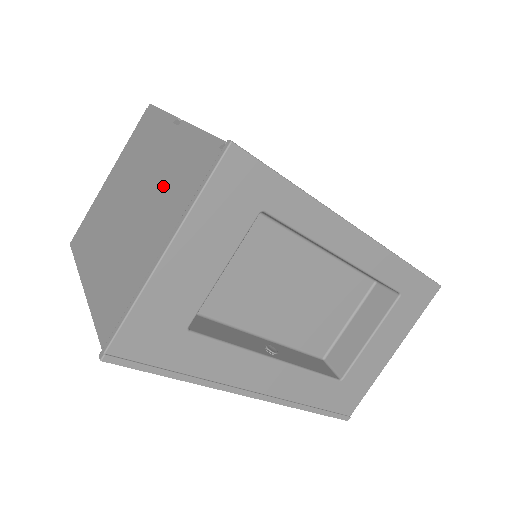
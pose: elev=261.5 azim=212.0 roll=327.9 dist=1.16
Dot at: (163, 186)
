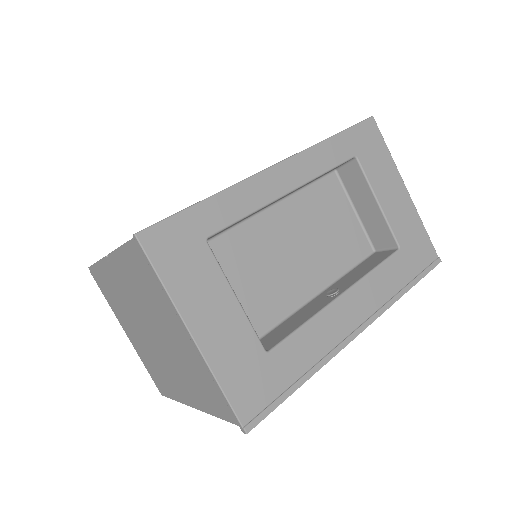
Dot at: (147, 302)
